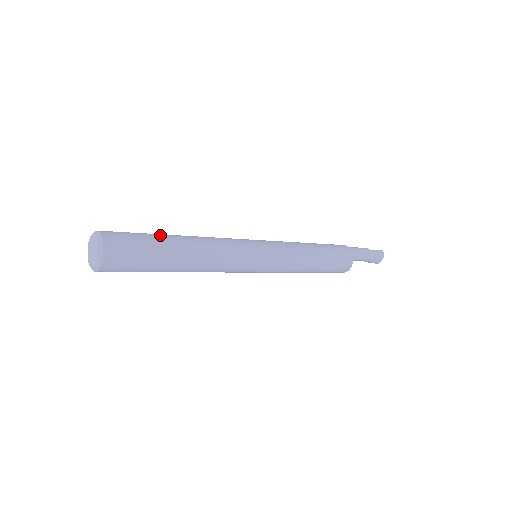
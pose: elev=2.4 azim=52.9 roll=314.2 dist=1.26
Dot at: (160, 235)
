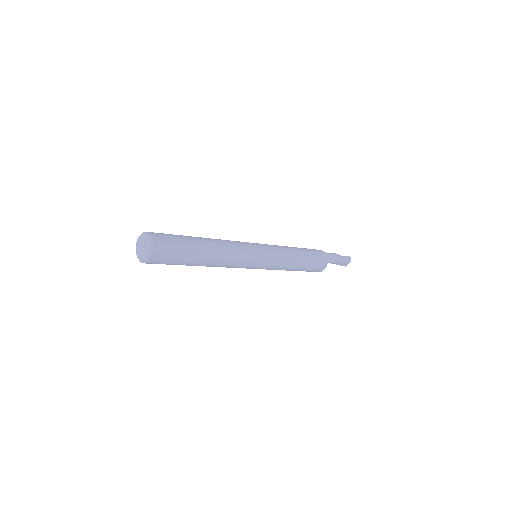
Dot at: (191, 238)
